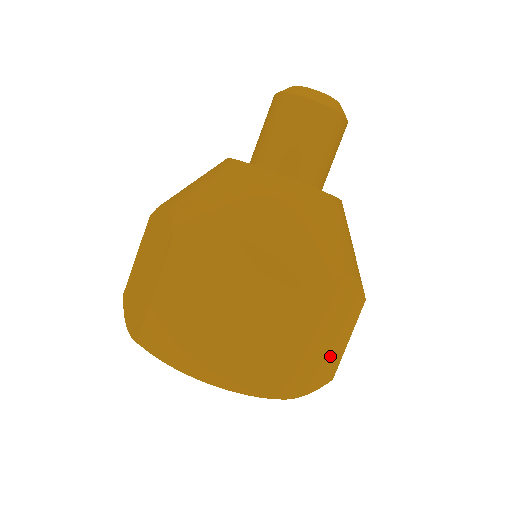
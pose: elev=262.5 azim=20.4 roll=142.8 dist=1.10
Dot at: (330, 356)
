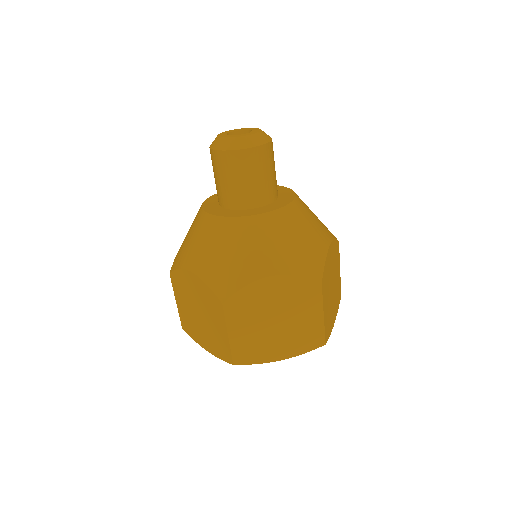
Dot at: (336, 289)
